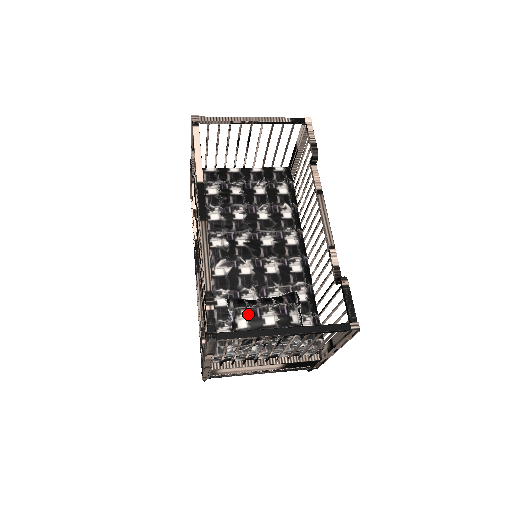
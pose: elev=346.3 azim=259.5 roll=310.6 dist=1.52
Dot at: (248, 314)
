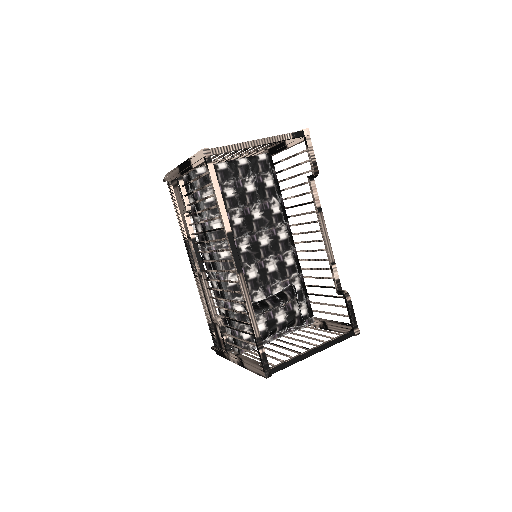
Dot at: (265, 318)
